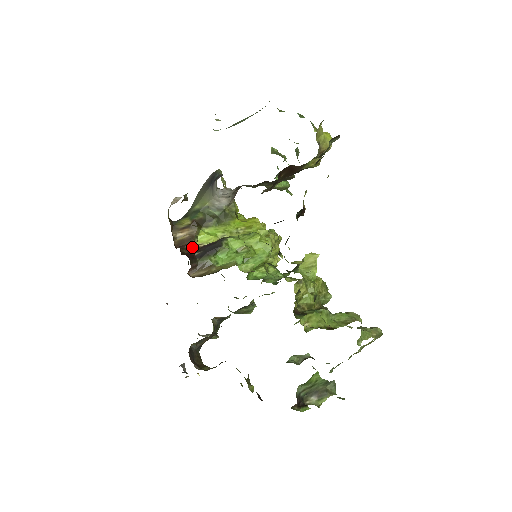
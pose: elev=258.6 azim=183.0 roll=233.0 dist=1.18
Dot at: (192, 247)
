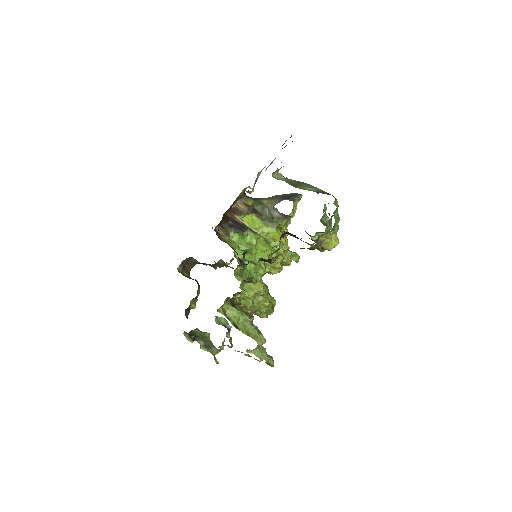
Dot at: (236, 217)
